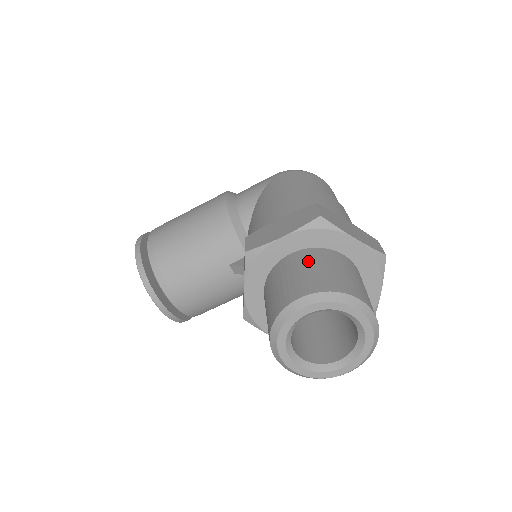
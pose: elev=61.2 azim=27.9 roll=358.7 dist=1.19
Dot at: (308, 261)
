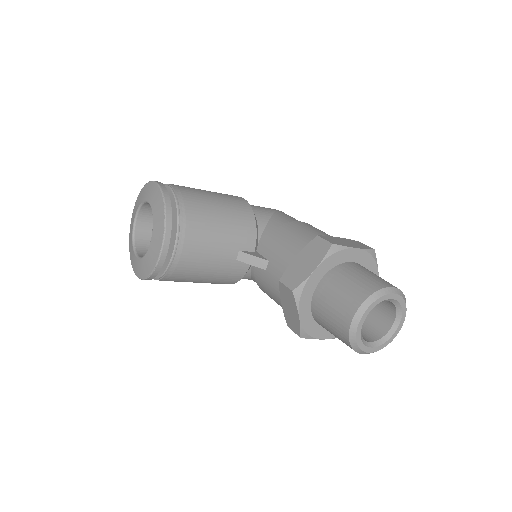
Dot at: occluded
